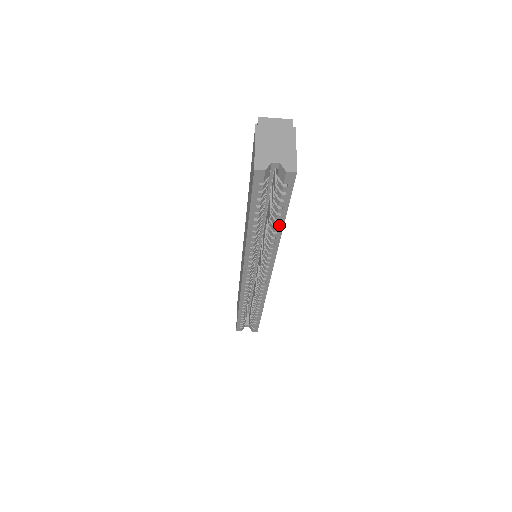
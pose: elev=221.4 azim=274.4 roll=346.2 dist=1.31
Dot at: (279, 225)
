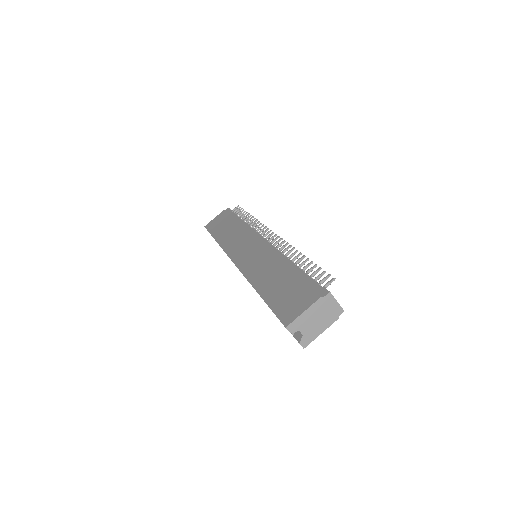
Dot at: occluded
